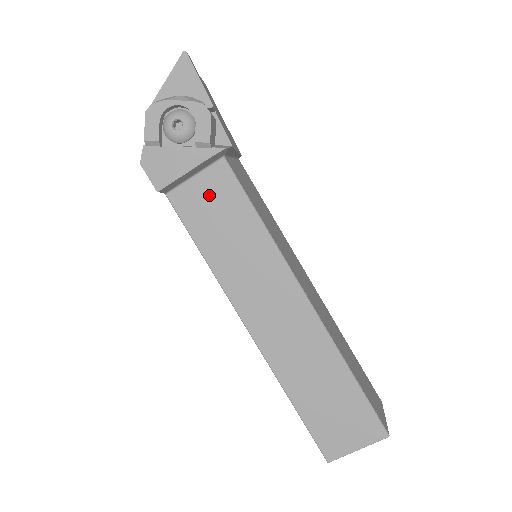
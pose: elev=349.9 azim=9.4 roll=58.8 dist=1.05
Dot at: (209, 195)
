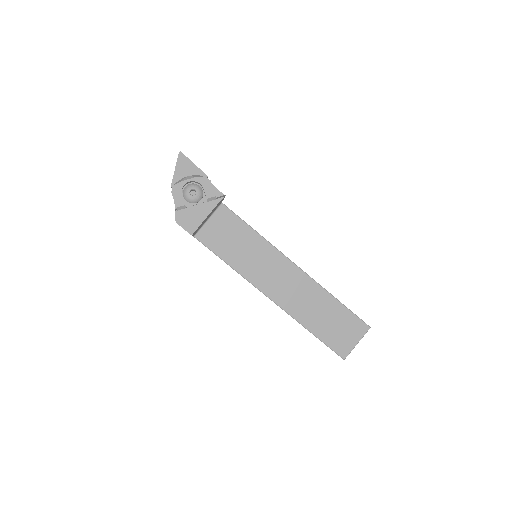
Dot at: (220, 228)
